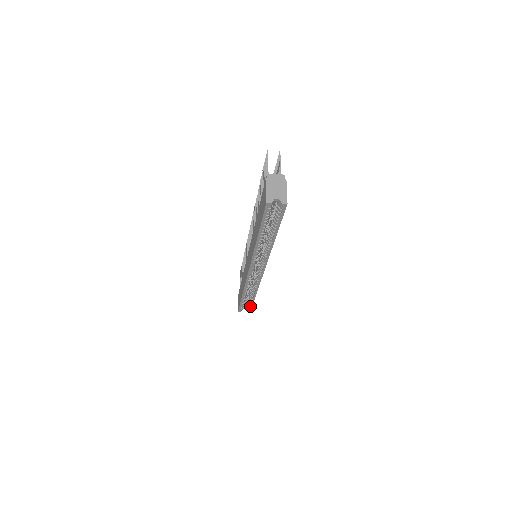
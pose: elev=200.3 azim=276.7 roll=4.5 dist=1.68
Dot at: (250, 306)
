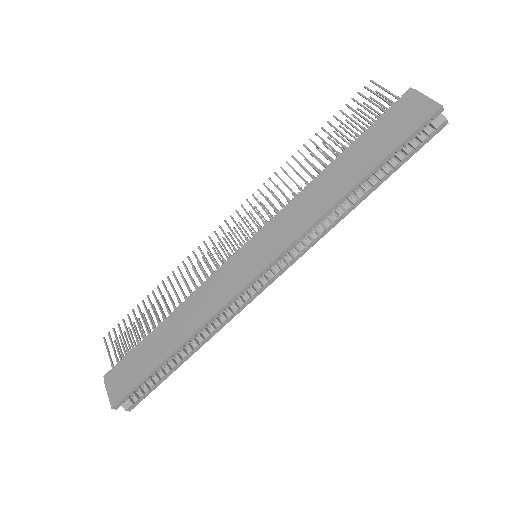
Dot at: (150, 389)
